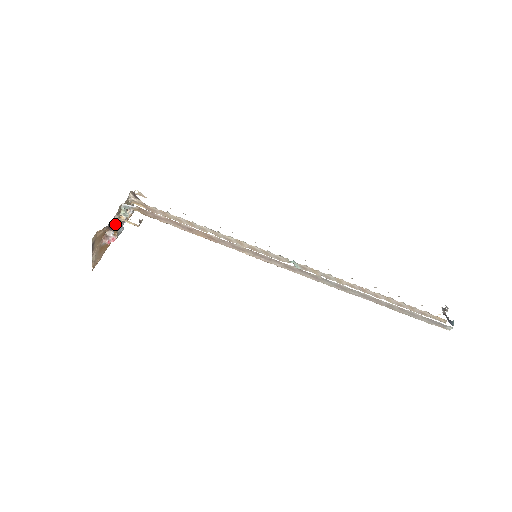
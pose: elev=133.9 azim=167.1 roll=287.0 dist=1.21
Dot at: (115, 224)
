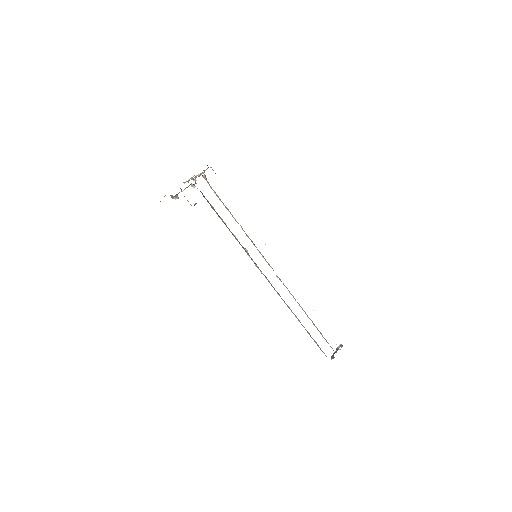
Dot at: occluded
